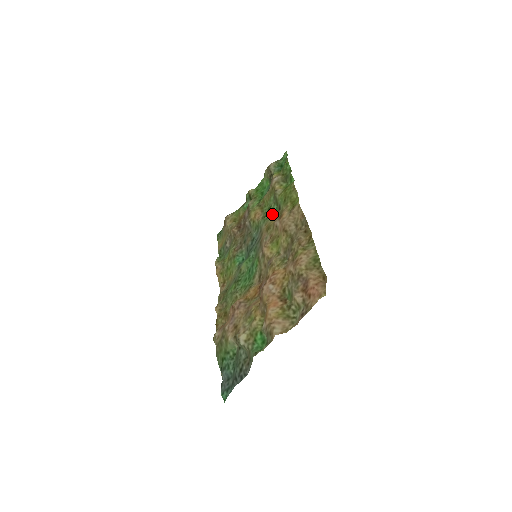
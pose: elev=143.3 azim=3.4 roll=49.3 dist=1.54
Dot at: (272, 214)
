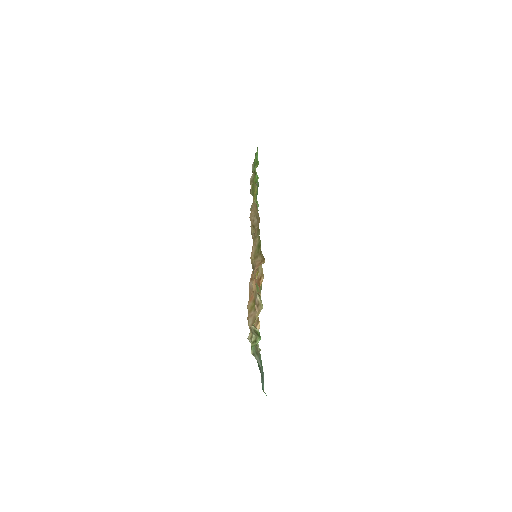
Dot at: occluded
